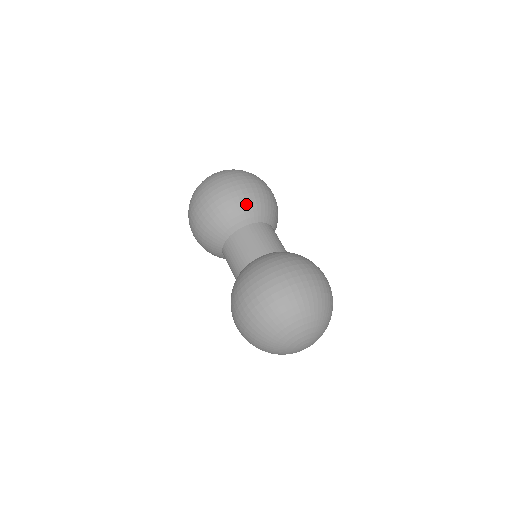
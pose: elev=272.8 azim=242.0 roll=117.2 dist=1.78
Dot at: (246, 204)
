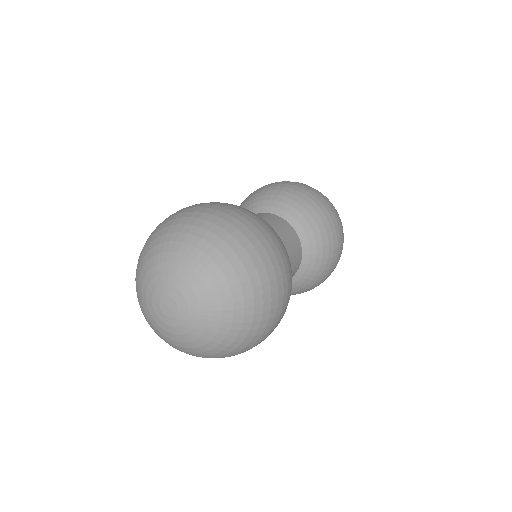
Dot at: (307, 208)
